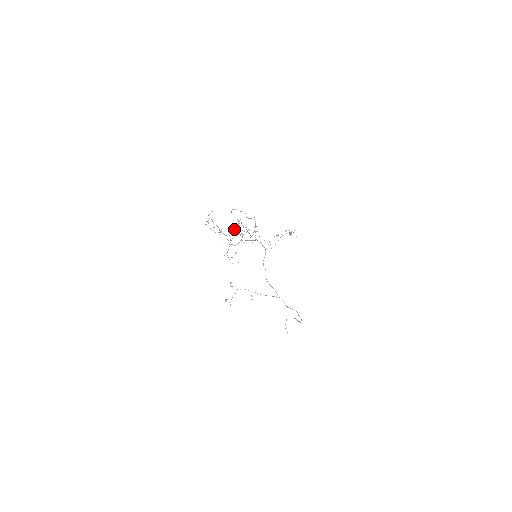
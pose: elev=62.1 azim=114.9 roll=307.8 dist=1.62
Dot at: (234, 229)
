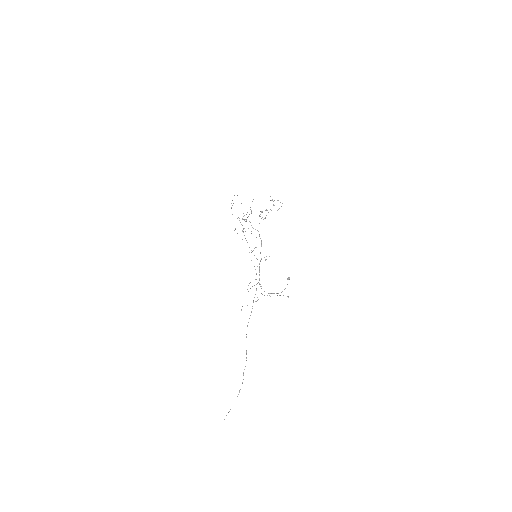
Dot at: (261, 211)
